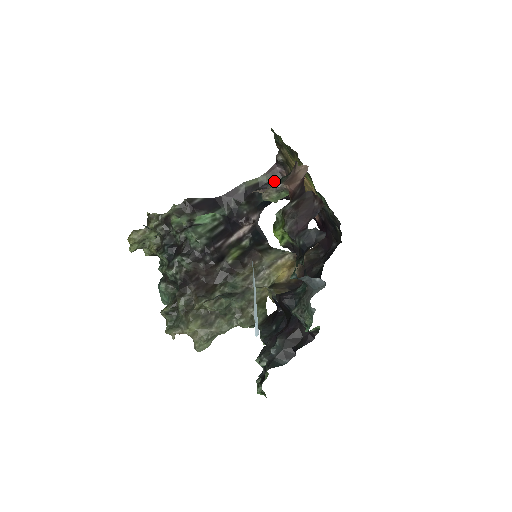
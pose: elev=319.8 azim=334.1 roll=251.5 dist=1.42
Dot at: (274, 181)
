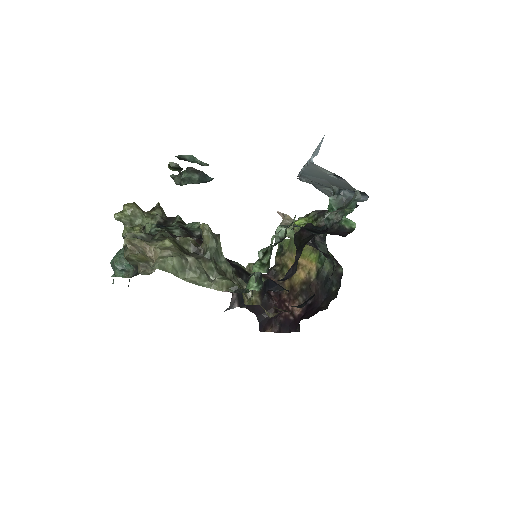
Dot at: (262, 280)
